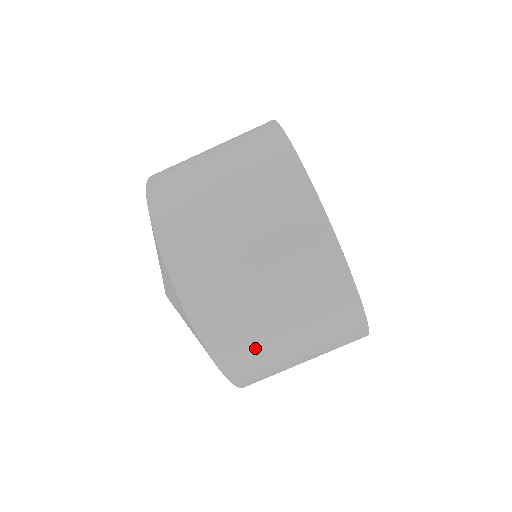
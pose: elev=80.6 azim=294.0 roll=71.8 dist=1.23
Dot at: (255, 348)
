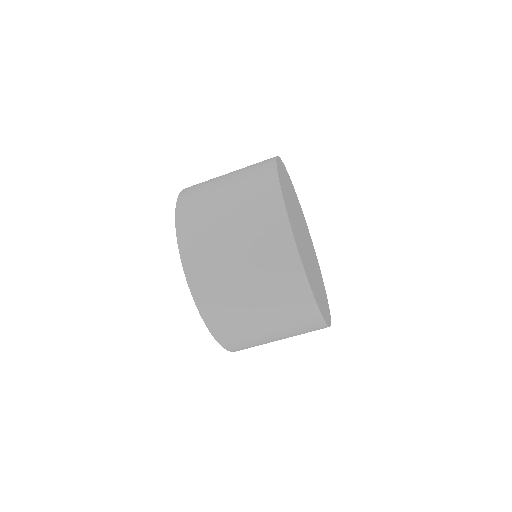
Dot at: (241, 330)
